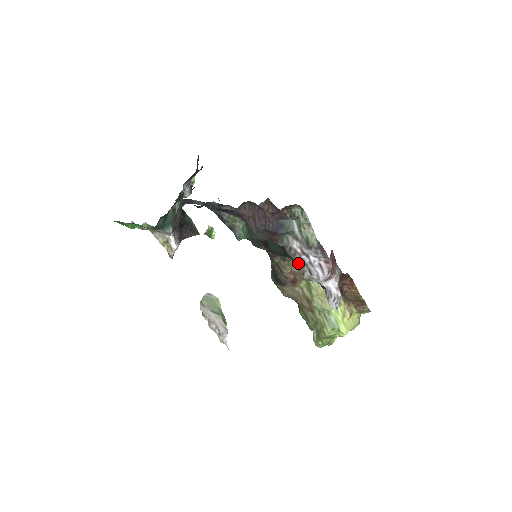
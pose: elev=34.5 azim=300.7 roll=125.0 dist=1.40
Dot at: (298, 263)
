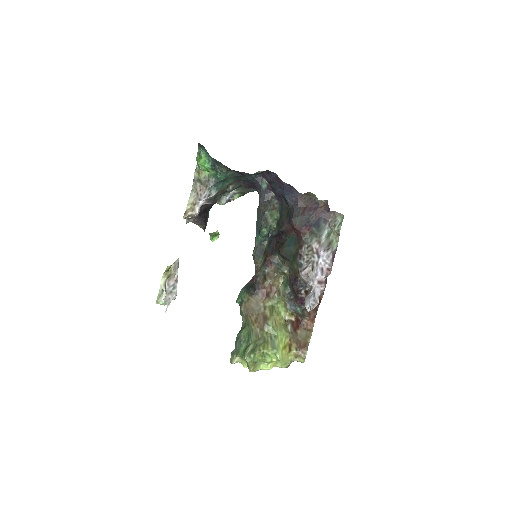
Dot at: (304, 261)
